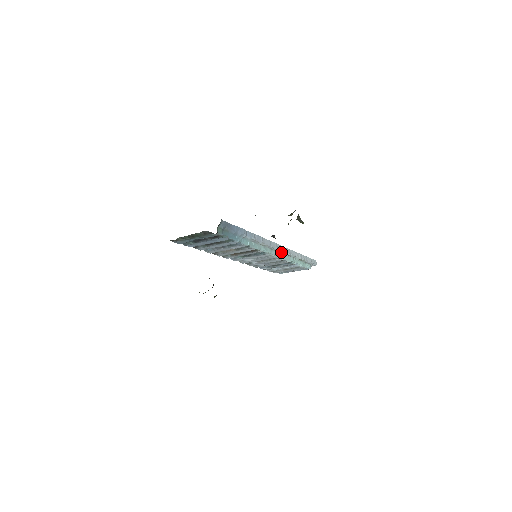
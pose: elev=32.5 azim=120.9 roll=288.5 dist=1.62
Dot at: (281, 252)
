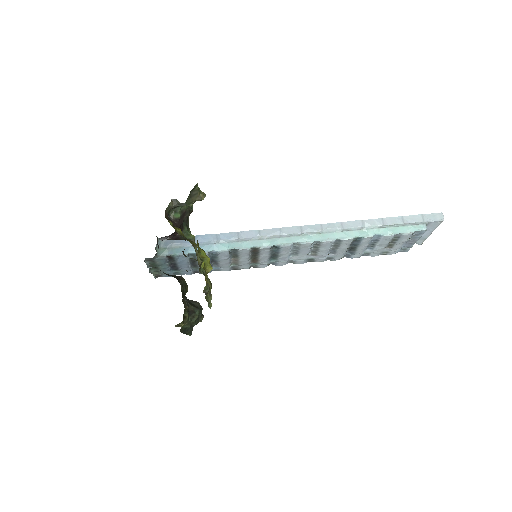
Dot at: (319, 233)
